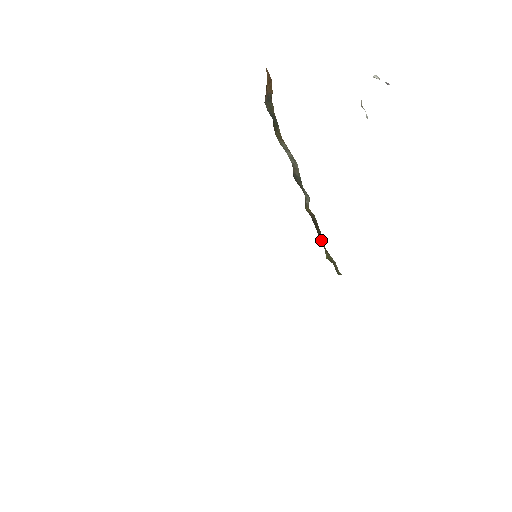
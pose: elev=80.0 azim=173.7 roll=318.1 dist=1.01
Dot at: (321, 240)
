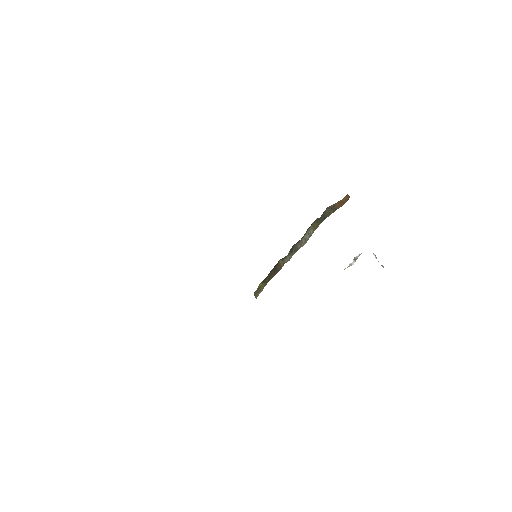
Dot at: (268, 278)
